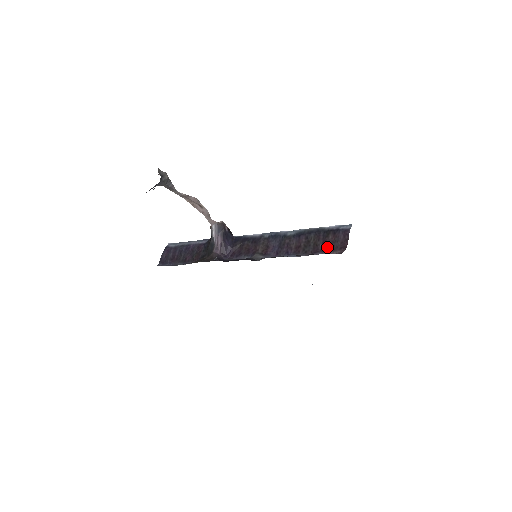
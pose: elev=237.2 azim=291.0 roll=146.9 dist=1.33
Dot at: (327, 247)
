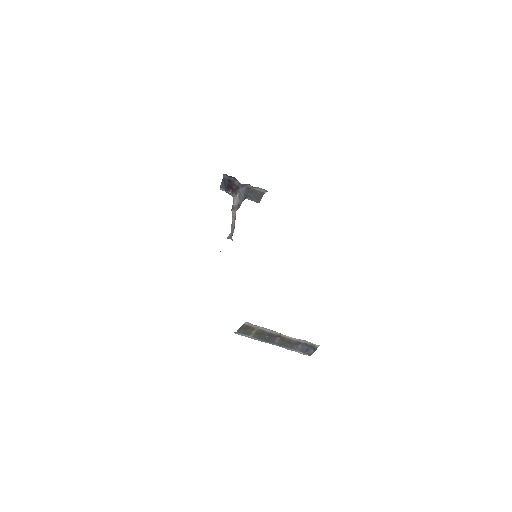
Dot at: occluded
